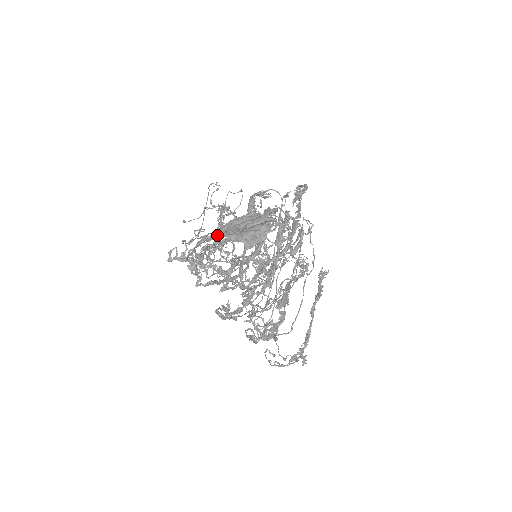
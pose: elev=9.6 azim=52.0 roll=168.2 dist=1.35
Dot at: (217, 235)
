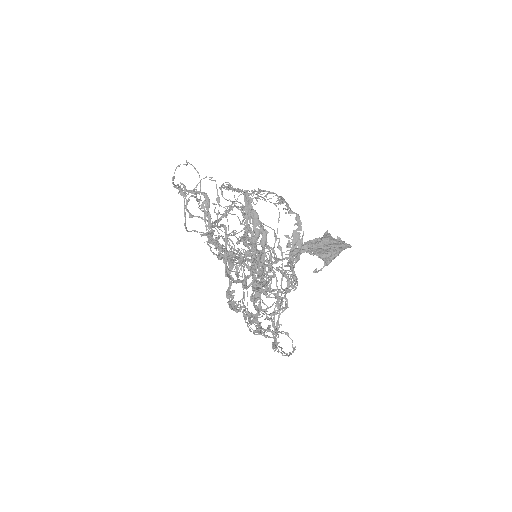
Dot at: (310, 251)
